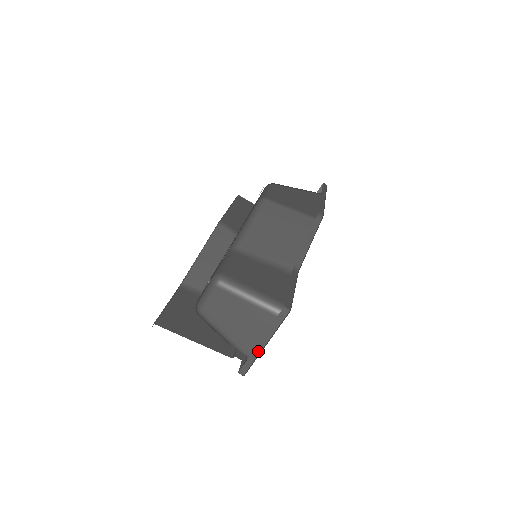
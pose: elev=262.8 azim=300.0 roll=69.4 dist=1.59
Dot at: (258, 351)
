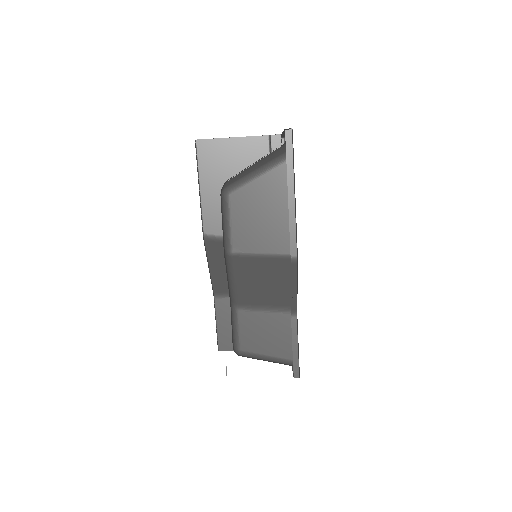
Dot at: occluded
